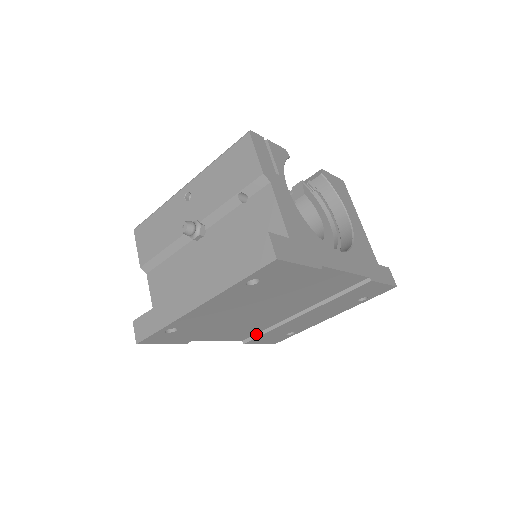
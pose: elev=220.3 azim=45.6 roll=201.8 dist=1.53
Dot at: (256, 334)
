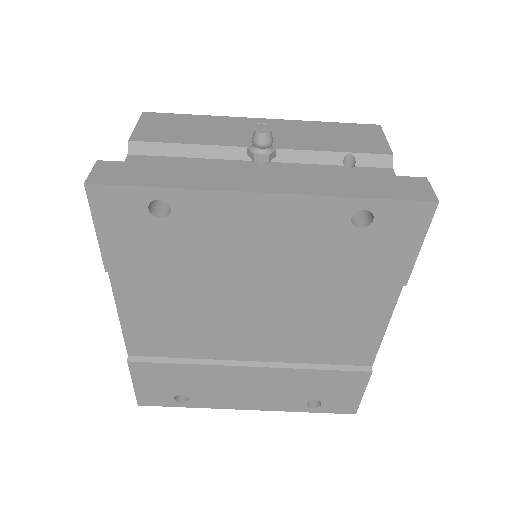
Dot at: (161, 357)
